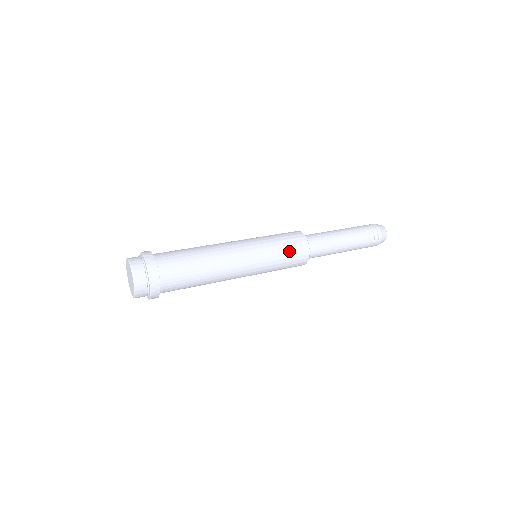
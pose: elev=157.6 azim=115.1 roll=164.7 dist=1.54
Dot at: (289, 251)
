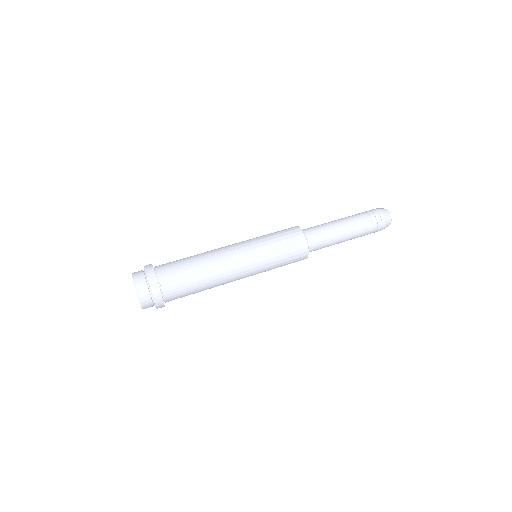
Dot at: (287, 264)
